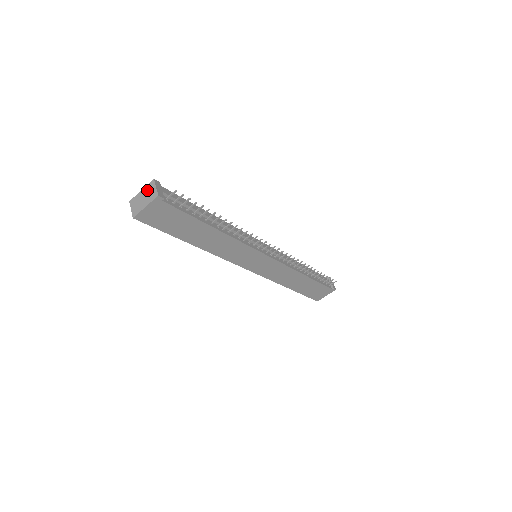
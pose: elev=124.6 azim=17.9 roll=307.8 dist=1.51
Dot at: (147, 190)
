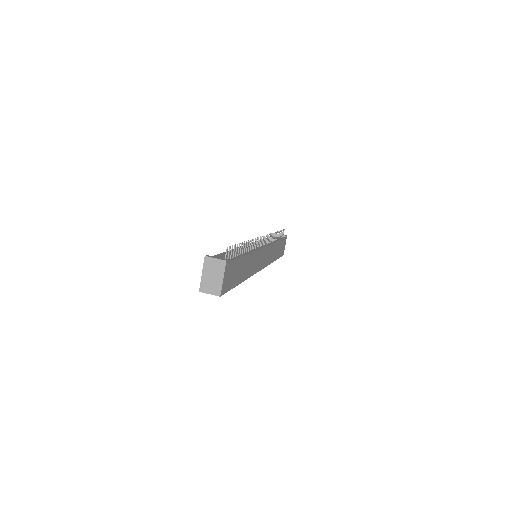
Dot at: (209, 268)
